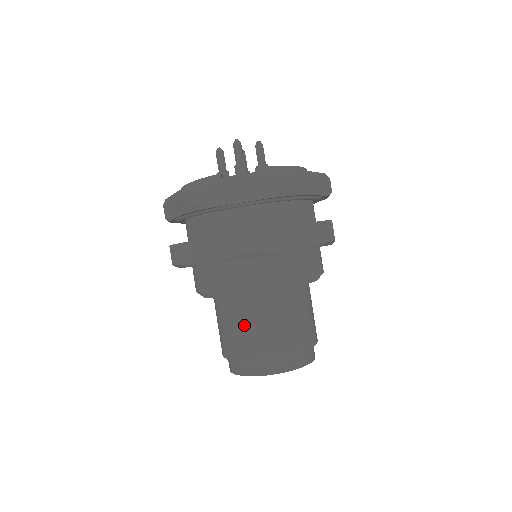
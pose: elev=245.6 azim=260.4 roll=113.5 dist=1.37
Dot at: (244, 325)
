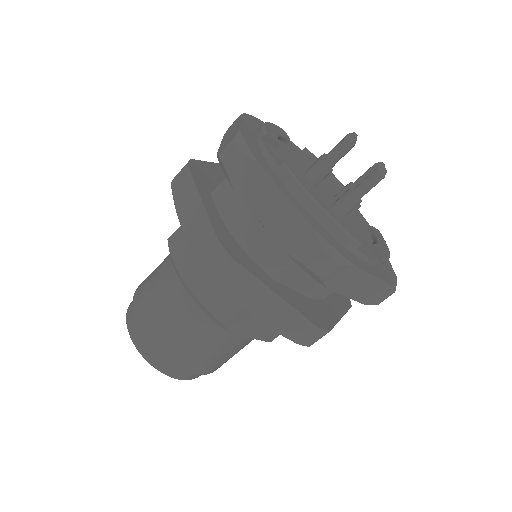
Dot at: (206, 345)
